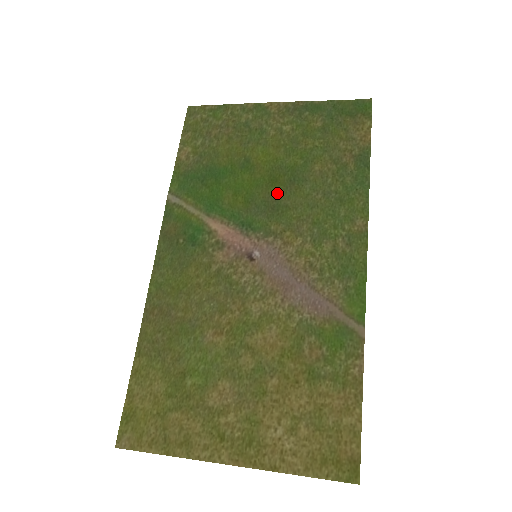
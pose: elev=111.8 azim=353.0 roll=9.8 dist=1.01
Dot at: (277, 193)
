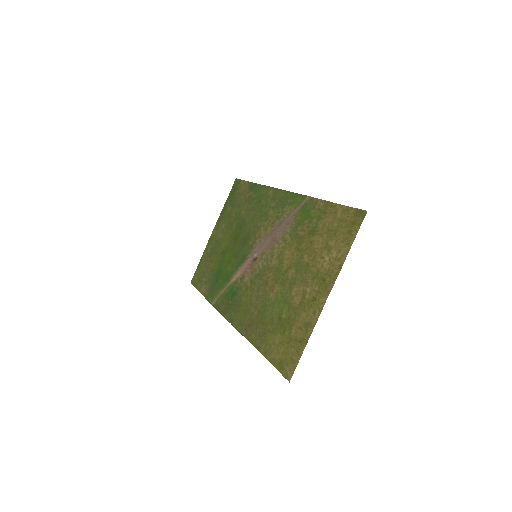
Dot at: (241, 238)
